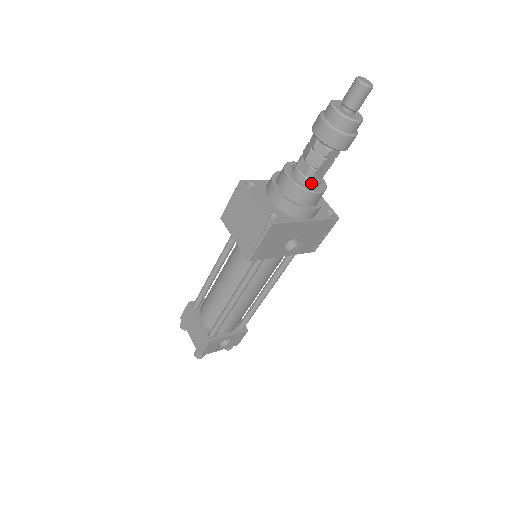
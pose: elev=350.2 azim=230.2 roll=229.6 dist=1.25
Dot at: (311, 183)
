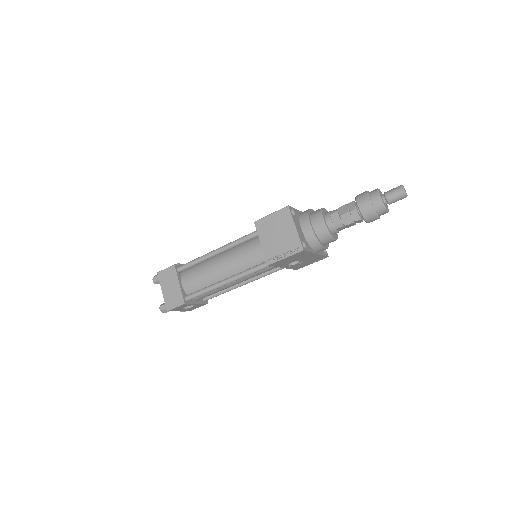
Dot at: (334, 231)
